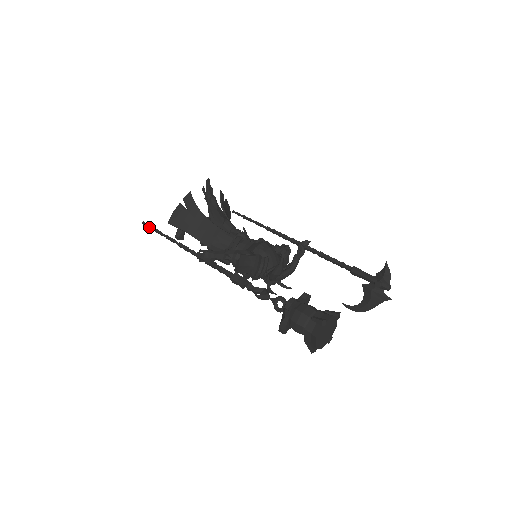
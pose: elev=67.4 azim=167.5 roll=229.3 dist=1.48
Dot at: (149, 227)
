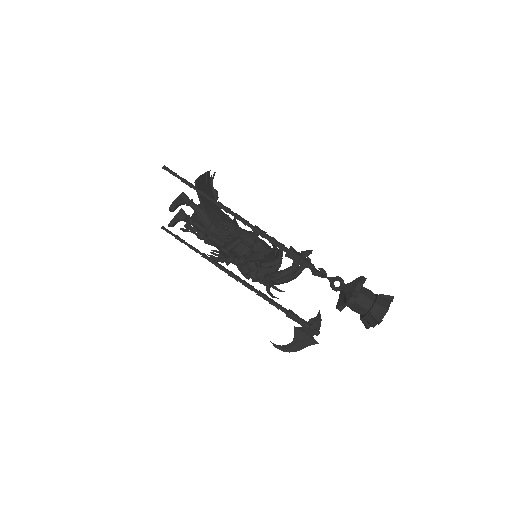
Dot at: (175, 173)
